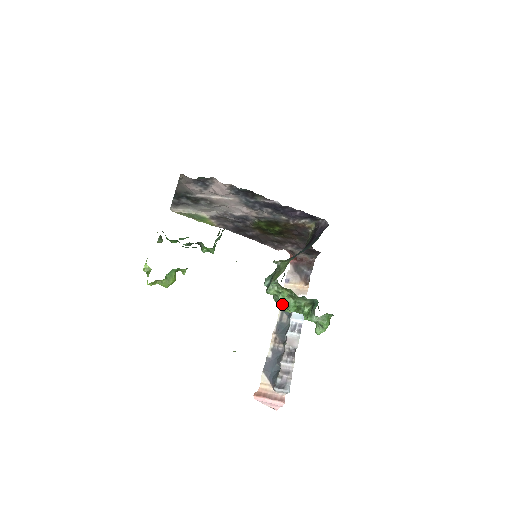
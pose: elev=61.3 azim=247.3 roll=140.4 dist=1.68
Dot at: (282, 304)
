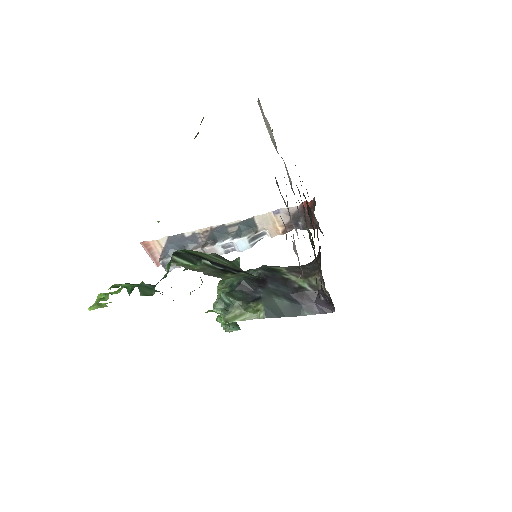
Dot at: occluded
